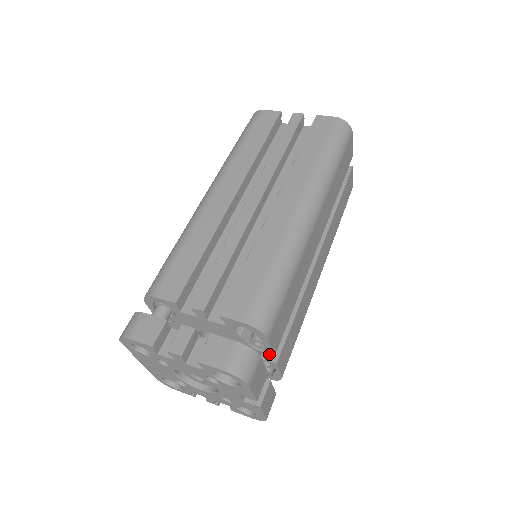
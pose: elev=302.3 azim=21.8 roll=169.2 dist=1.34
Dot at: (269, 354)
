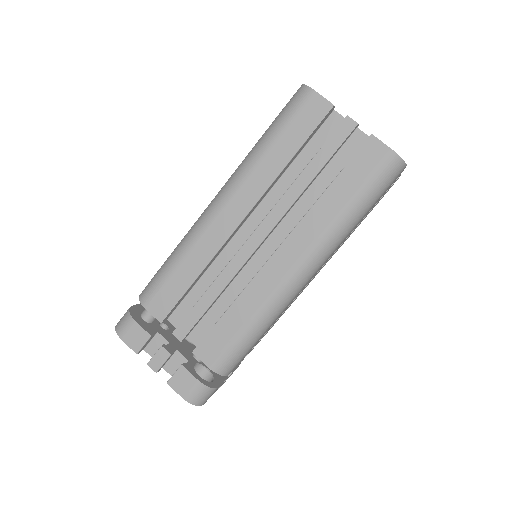
Dot at: occluded
